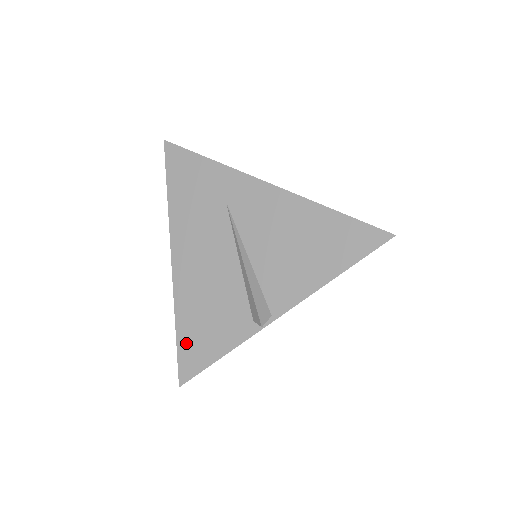
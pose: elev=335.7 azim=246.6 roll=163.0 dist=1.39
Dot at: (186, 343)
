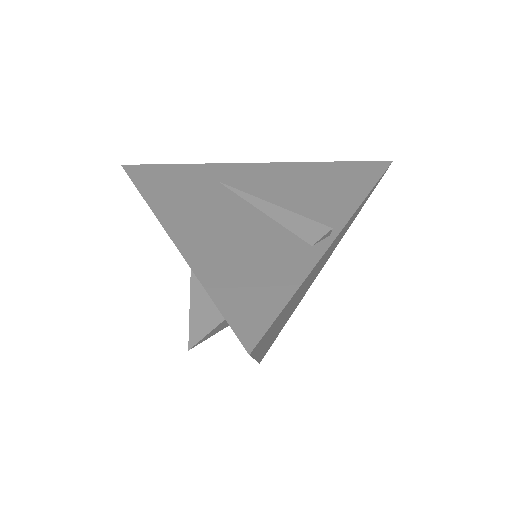
Dot at: (232, 299)
